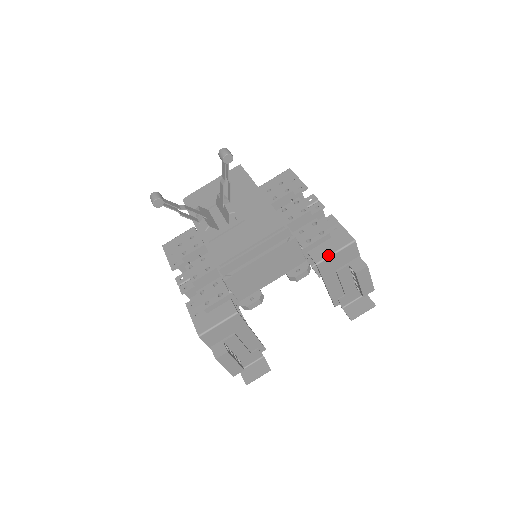
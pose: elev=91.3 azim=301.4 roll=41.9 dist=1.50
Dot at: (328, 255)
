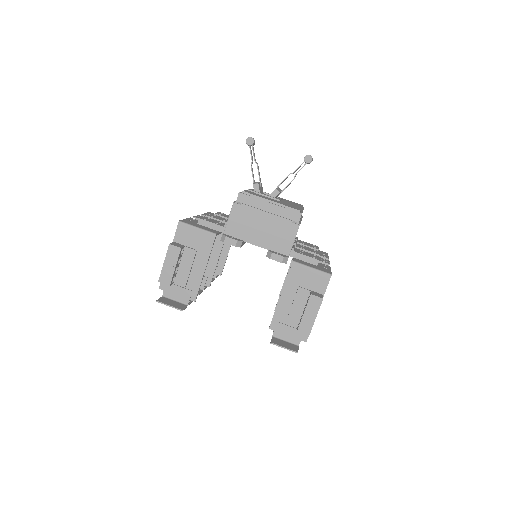
Dot at: (306, 264)
